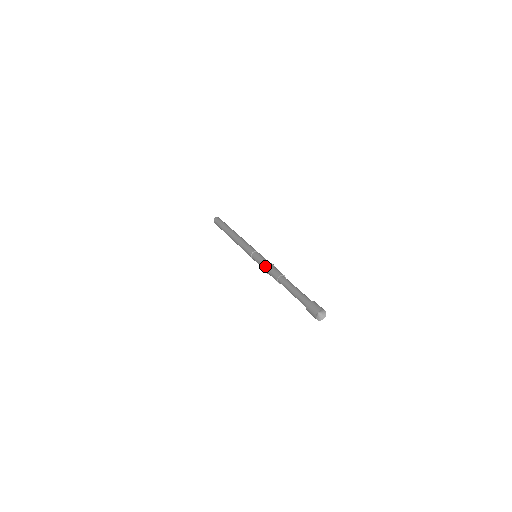
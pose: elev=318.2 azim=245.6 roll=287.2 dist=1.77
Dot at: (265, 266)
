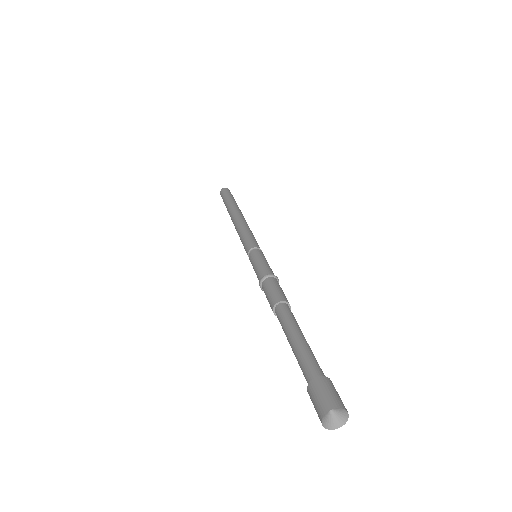
Dot at: (260, 279)
